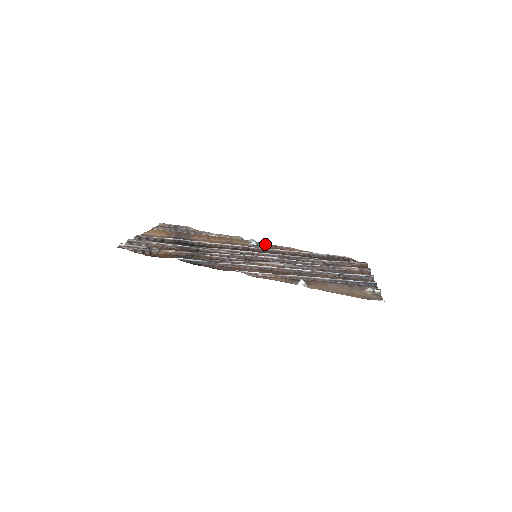
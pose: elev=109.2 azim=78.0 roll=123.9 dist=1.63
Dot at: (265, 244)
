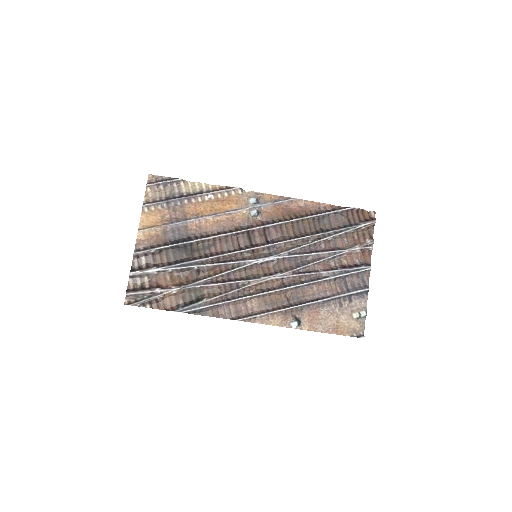
Dot at: (267, 198)
